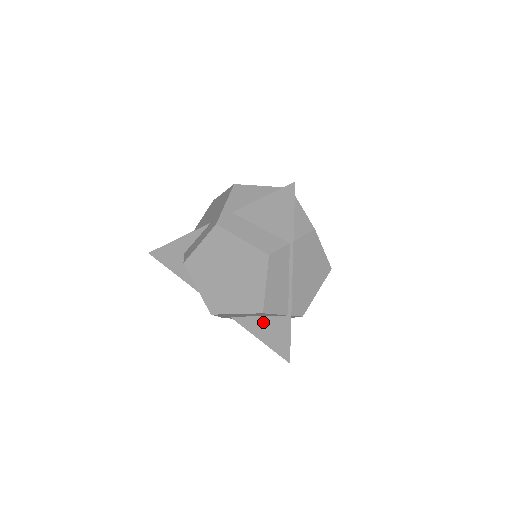
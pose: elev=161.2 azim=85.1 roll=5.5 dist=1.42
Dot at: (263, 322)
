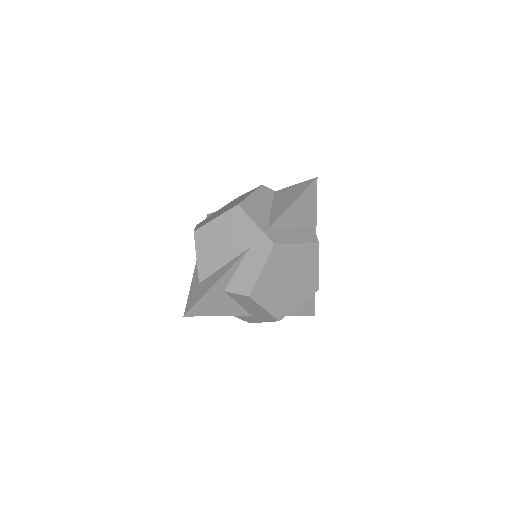
Dot at: occluded
